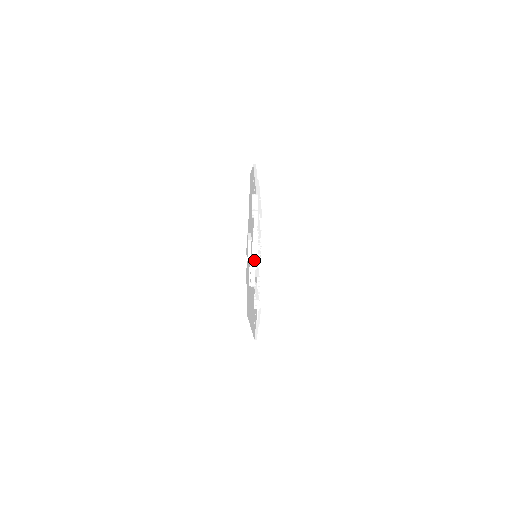
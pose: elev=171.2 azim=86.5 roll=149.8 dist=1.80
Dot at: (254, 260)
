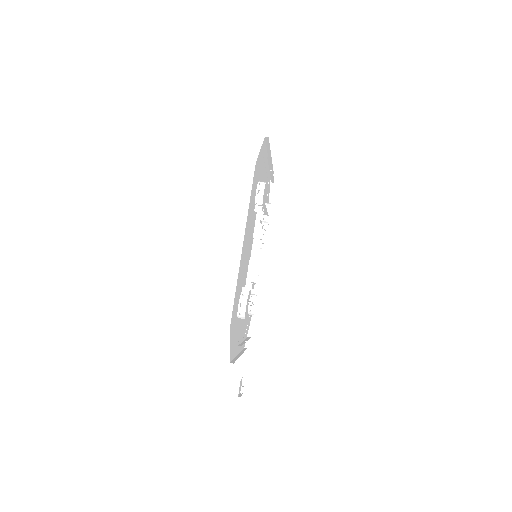
Dot at: occluded
